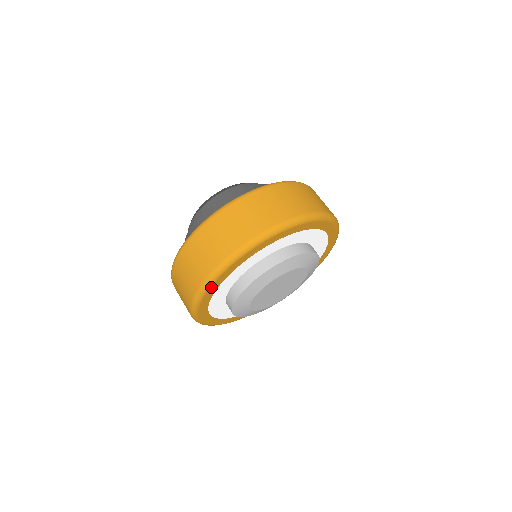
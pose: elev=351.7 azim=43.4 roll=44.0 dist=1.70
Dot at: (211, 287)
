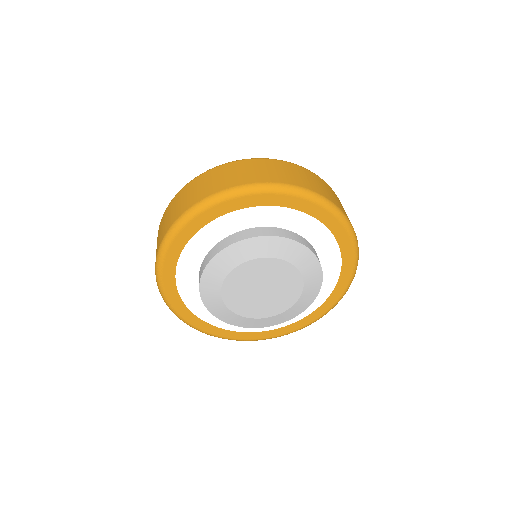
Dot at: (222, 204)
